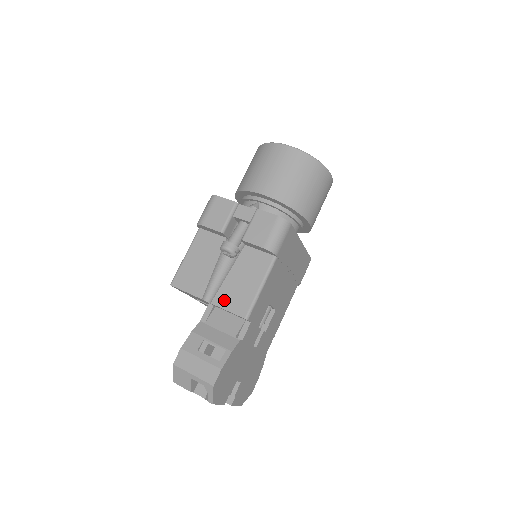
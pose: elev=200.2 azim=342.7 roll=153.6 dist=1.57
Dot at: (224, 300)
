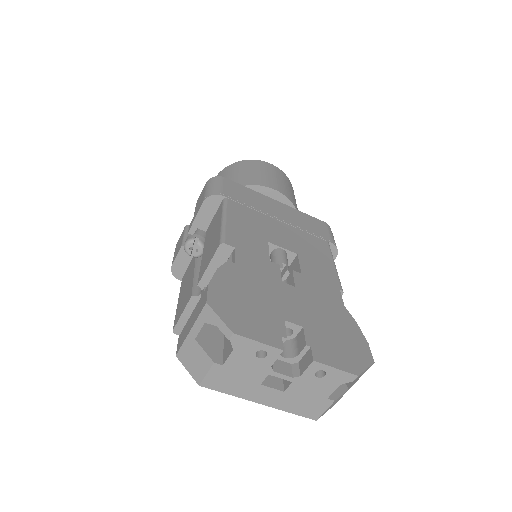
Dot at: (204, 267)
